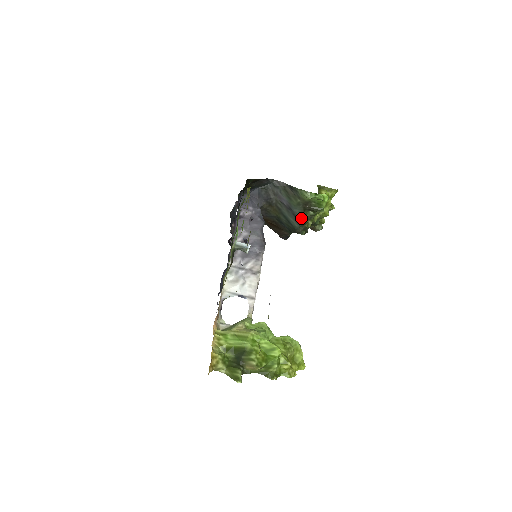
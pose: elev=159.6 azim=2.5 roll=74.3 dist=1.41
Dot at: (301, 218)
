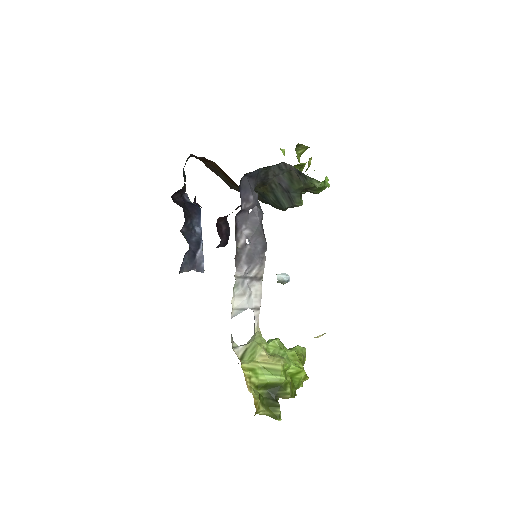
Dot at: (298, 203)
